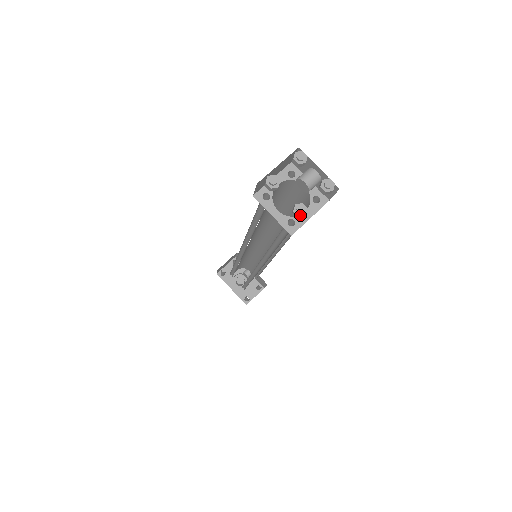
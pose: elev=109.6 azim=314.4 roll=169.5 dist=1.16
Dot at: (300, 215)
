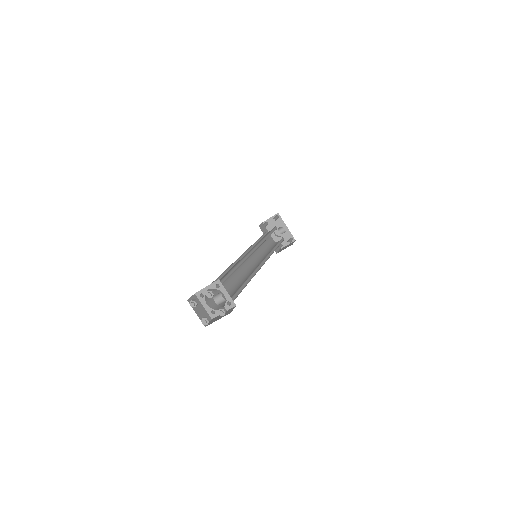
Dot at: (204, 324)
